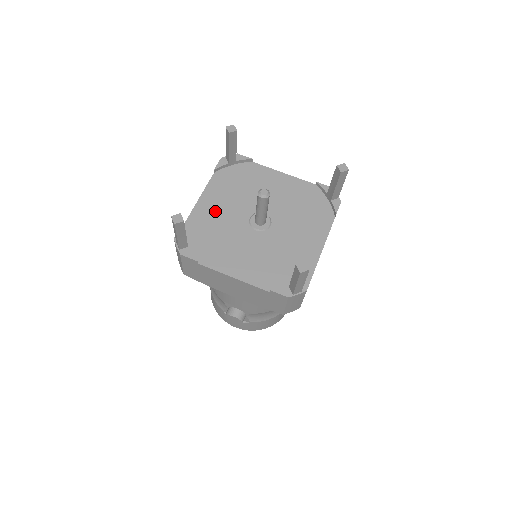
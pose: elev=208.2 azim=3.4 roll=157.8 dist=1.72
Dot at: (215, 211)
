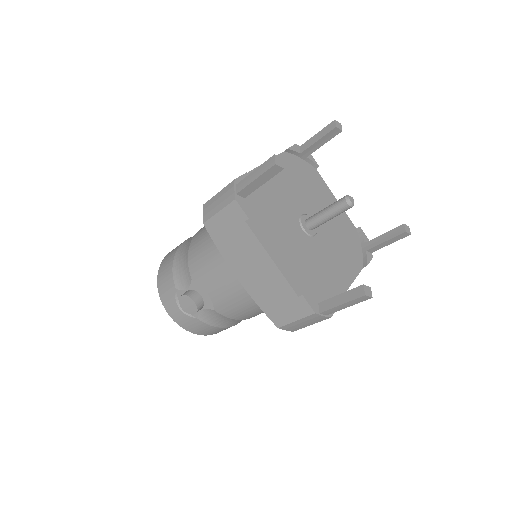
Dot at: (275, 185)
